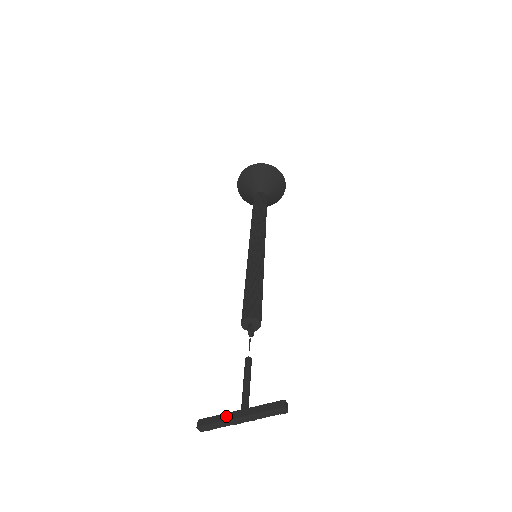
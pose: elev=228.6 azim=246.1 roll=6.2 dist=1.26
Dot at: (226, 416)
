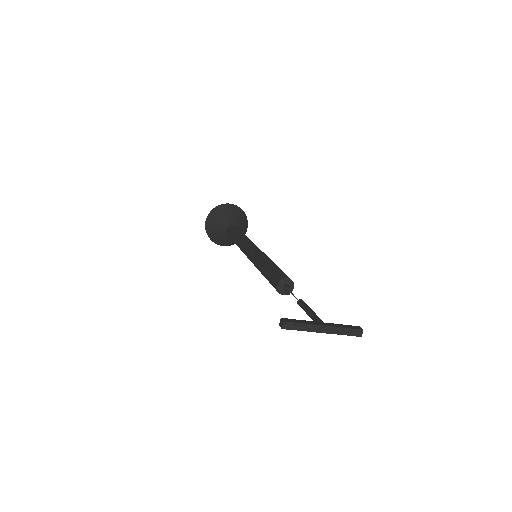
Dot at: (311, 322)
